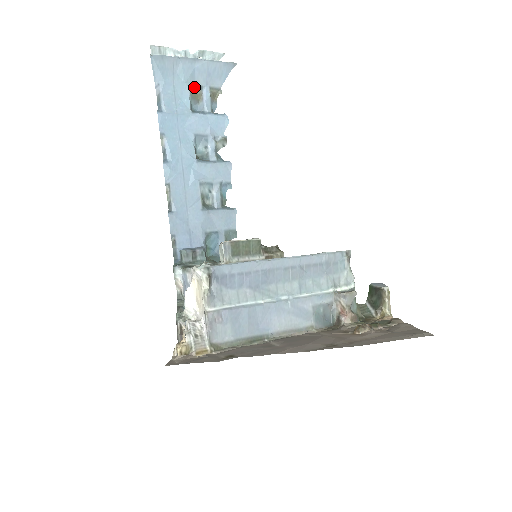
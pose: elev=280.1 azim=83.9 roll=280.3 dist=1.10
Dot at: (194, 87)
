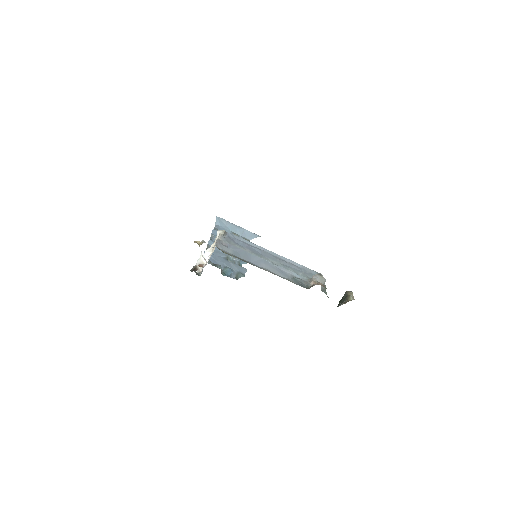
Dot at: (235, 234)
